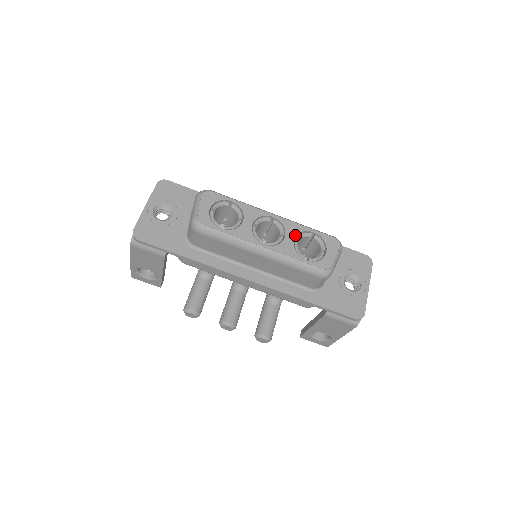
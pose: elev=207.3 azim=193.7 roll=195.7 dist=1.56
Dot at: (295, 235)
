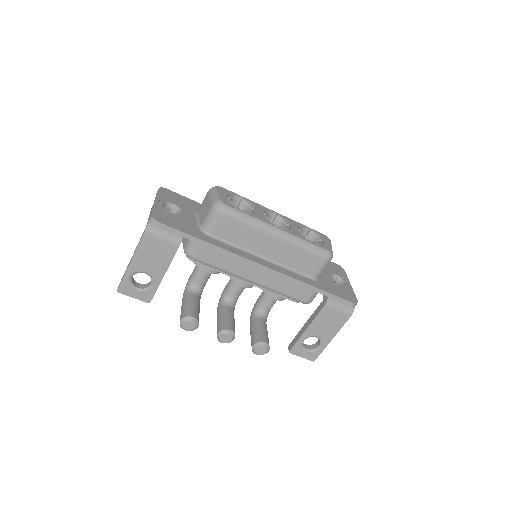
Dot at: (297, 227)
